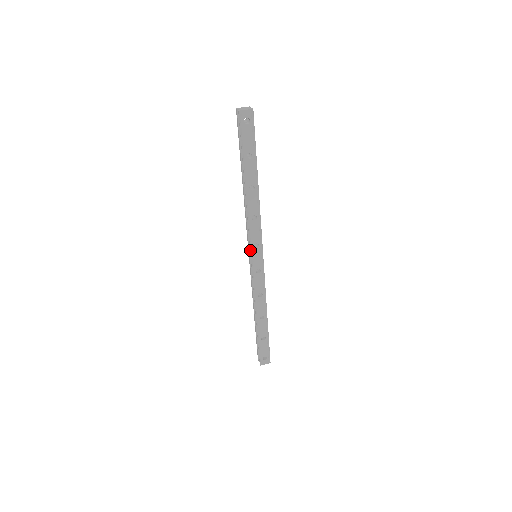
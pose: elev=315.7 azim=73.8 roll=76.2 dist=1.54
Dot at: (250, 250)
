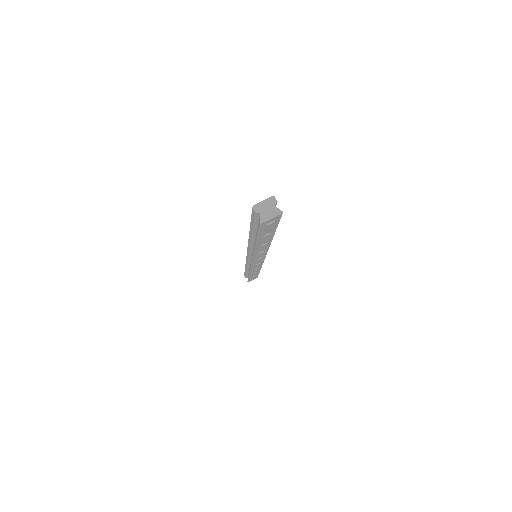
Dot at: (252, 262)
